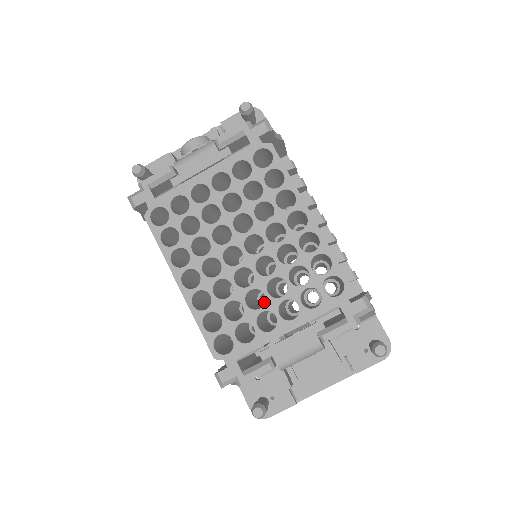
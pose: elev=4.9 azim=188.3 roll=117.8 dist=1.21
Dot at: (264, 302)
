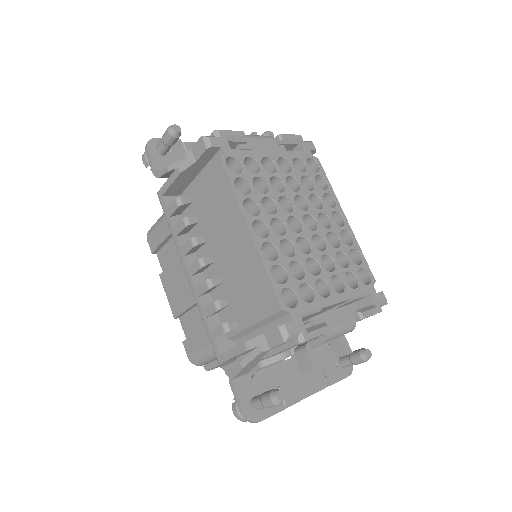
Dot at: occluded
